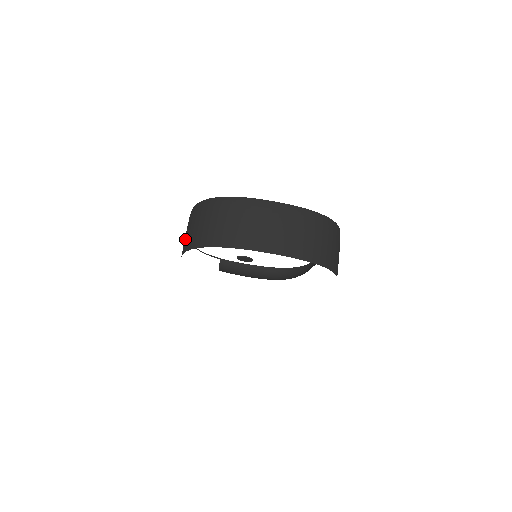
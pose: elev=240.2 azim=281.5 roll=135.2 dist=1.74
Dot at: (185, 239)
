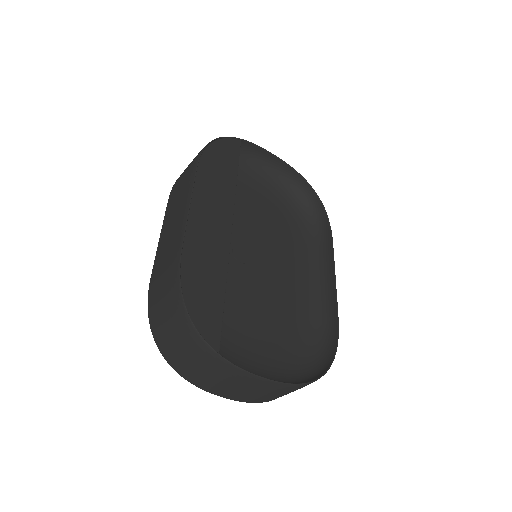
Dot at: (156, 292)
